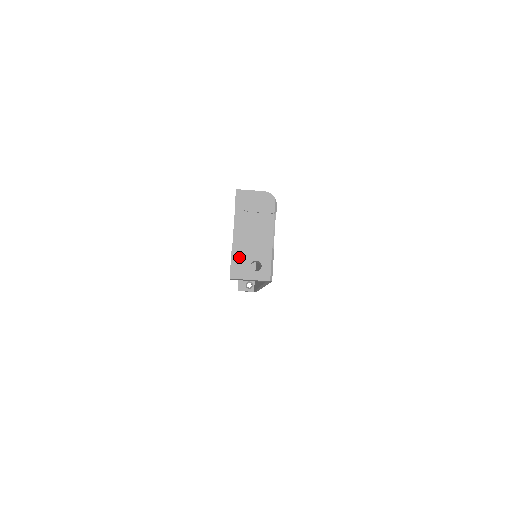
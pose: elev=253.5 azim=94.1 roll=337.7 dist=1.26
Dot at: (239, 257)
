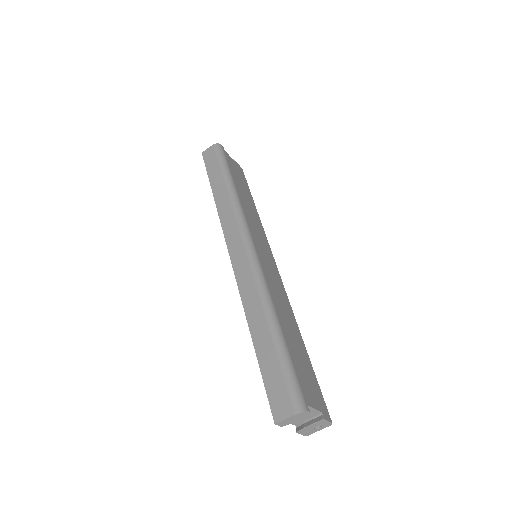
Dot at: (304, 432)
